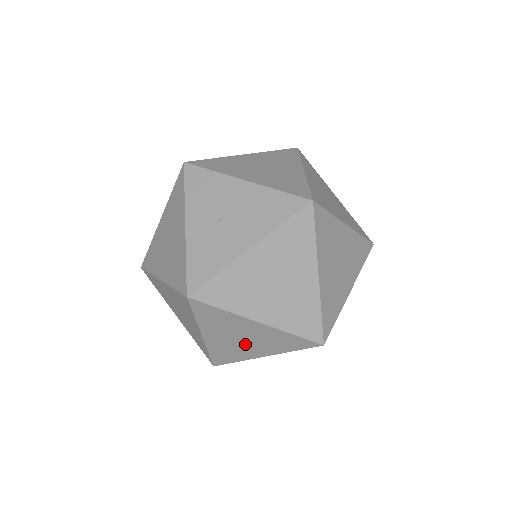
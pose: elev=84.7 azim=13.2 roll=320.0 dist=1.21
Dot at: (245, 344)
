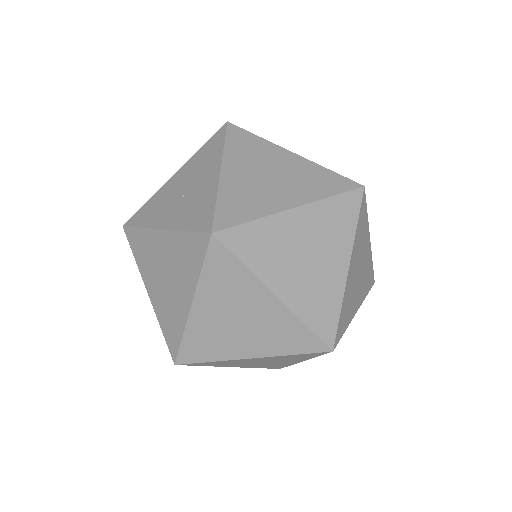
Dot at: (317, 264)
